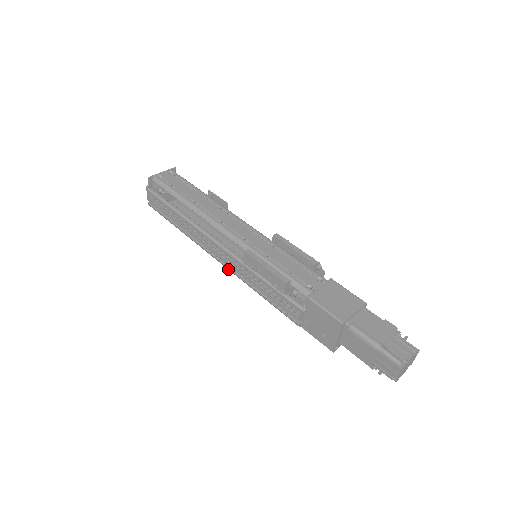
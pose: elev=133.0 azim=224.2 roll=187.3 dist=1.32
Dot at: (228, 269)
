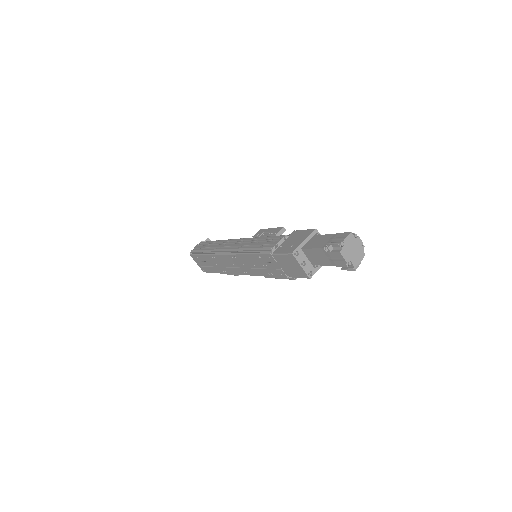
Dot at: (232, 250)
